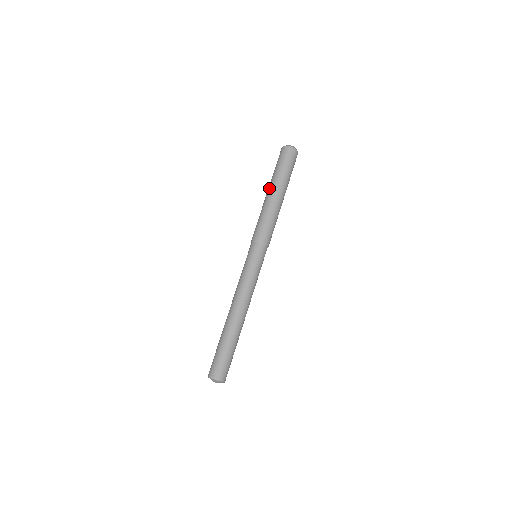
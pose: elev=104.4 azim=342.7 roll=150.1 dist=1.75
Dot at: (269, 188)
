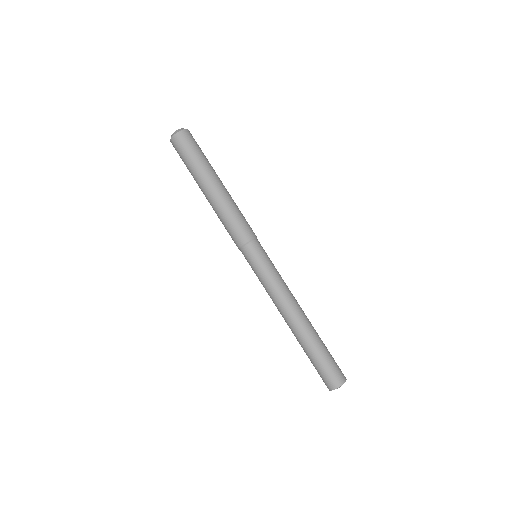
Dot at: (206, 184)
